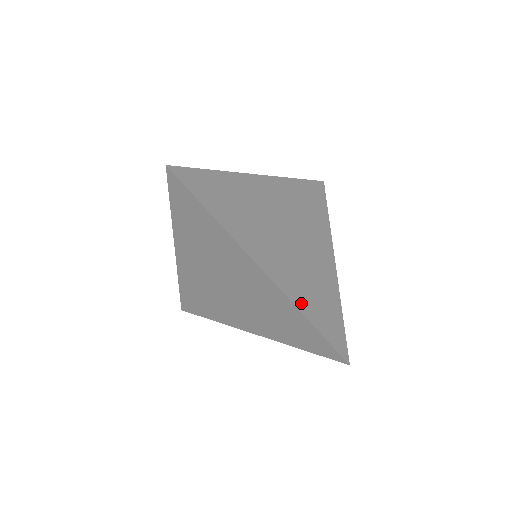
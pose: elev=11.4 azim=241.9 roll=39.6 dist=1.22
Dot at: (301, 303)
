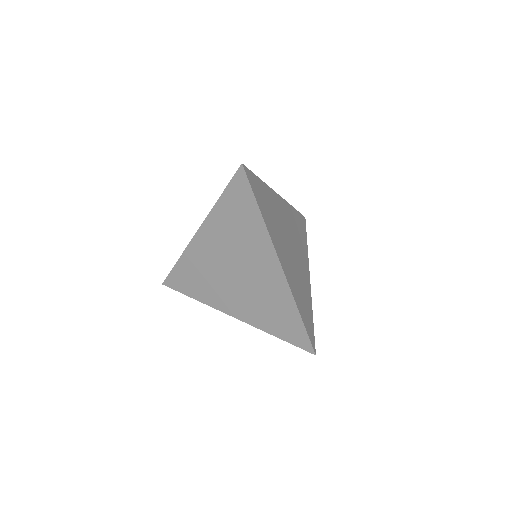
Dot at: (297, 299)
